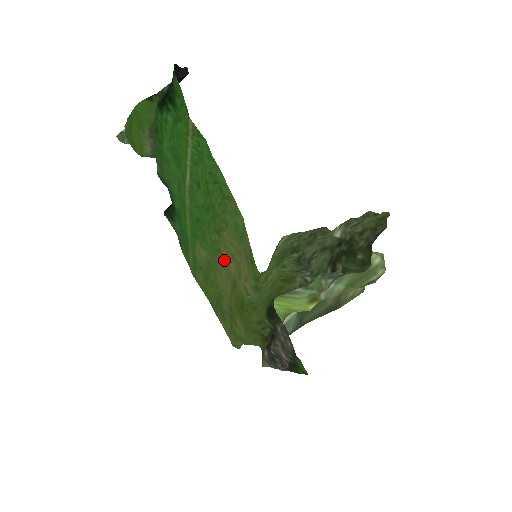
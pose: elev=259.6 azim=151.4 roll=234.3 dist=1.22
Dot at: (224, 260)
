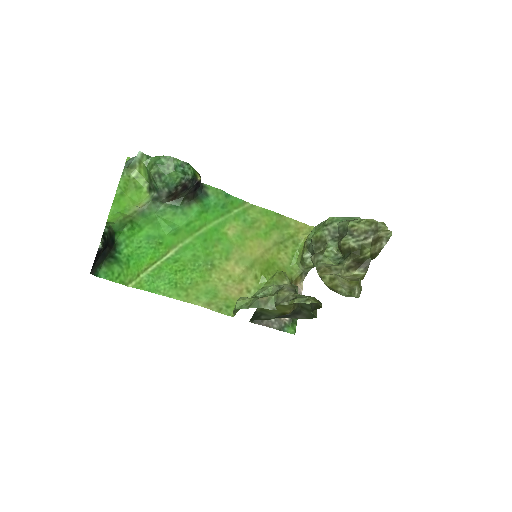
Dot at: (234, 261)
